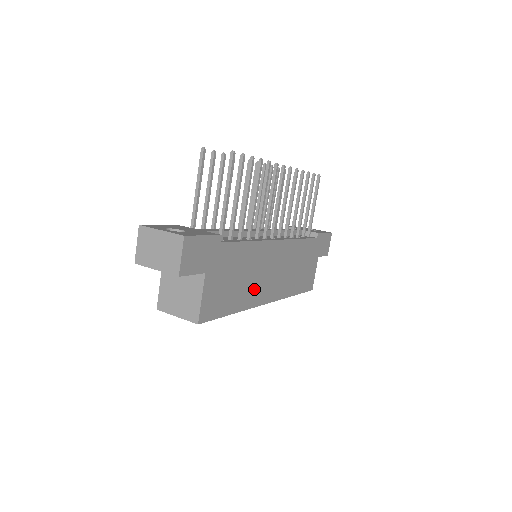
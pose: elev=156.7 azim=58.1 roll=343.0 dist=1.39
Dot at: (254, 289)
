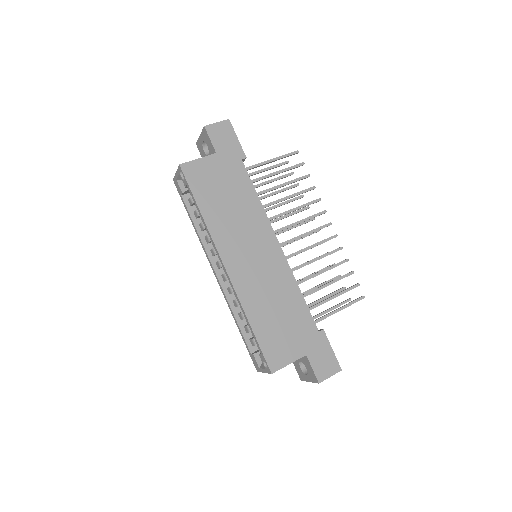
Dot at: (229, 232)
